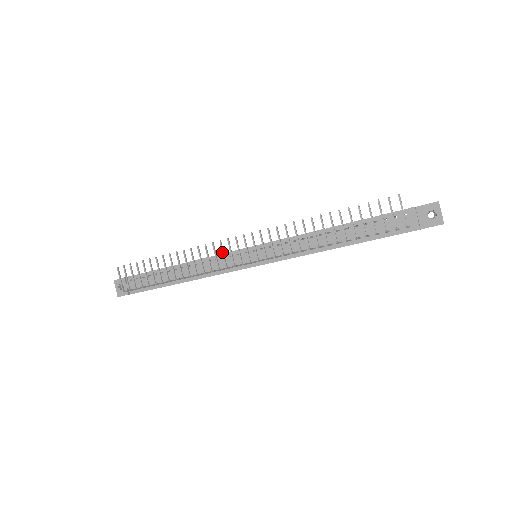
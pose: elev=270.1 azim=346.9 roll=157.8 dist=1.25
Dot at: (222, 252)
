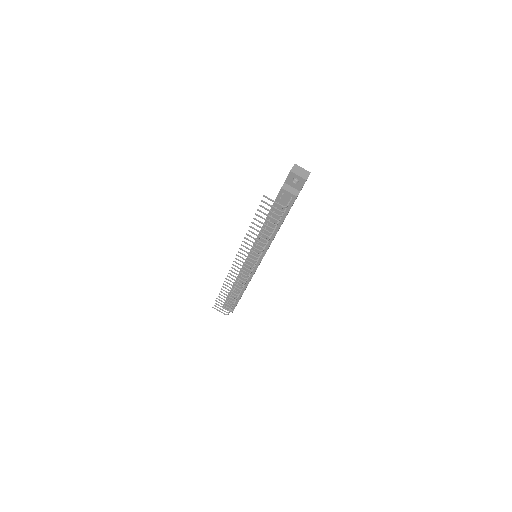
Dot at: occluded
